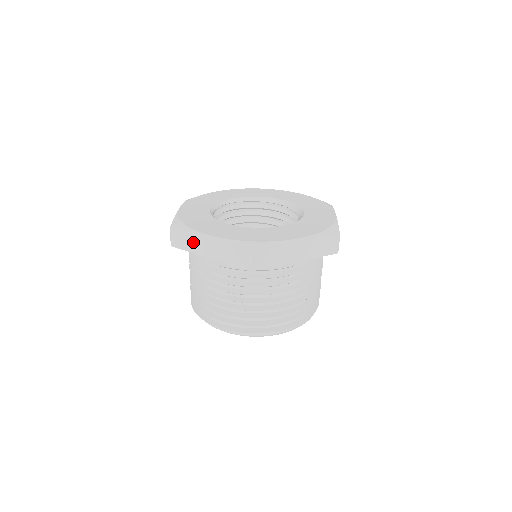
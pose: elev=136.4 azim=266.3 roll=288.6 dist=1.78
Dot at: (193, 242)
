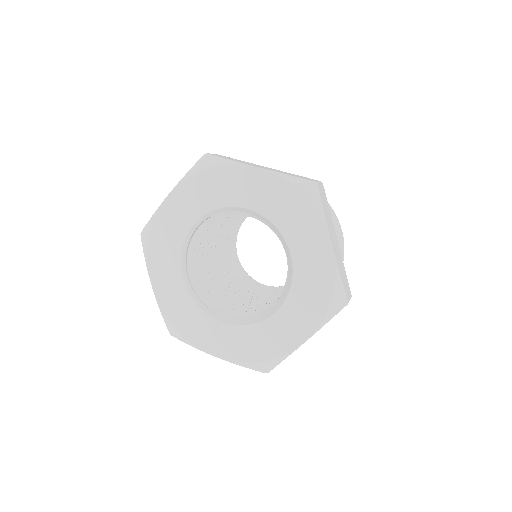
Dot at: occluded
